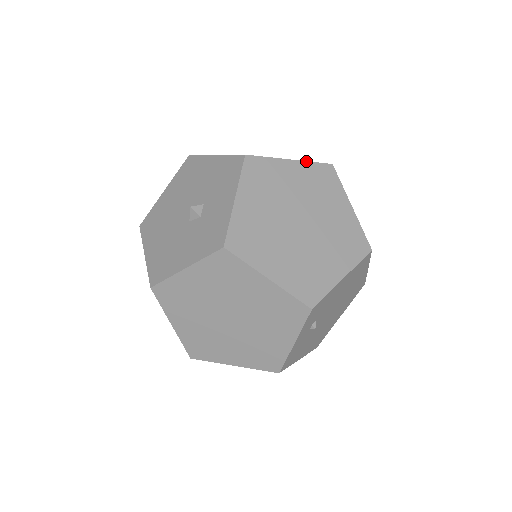
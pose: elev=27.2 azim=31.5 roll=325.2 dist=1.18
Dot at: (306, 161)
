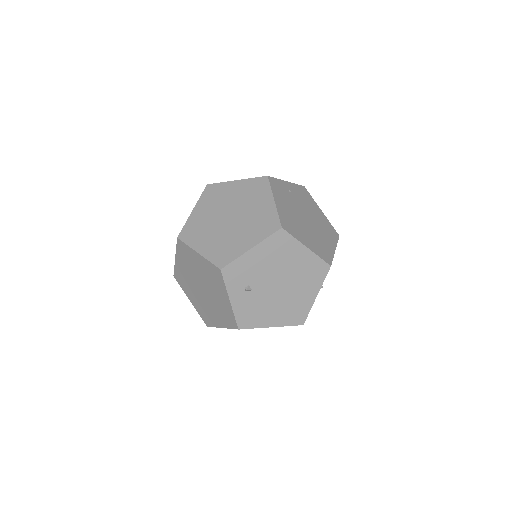
Dot at: (247, 179)
